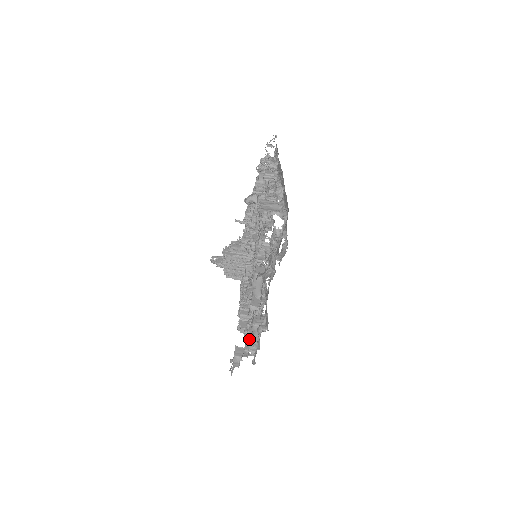
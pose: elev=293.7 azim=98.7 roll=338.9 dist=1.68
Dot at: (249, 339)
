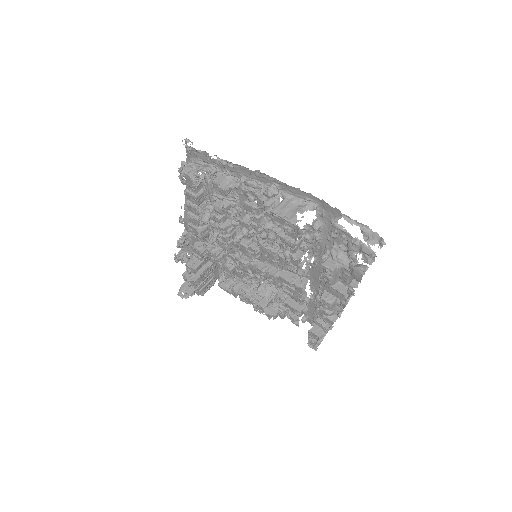
Dot at: (300, 315)
